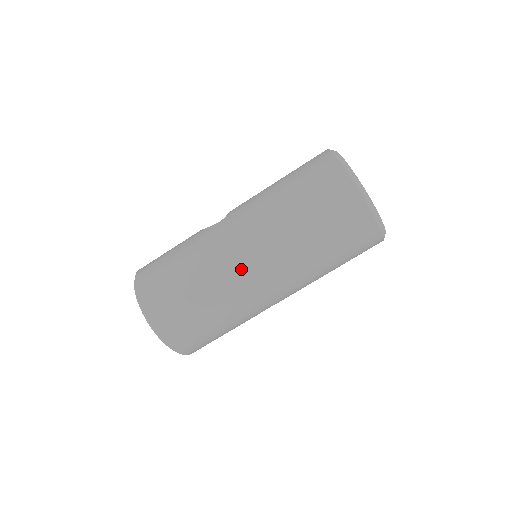
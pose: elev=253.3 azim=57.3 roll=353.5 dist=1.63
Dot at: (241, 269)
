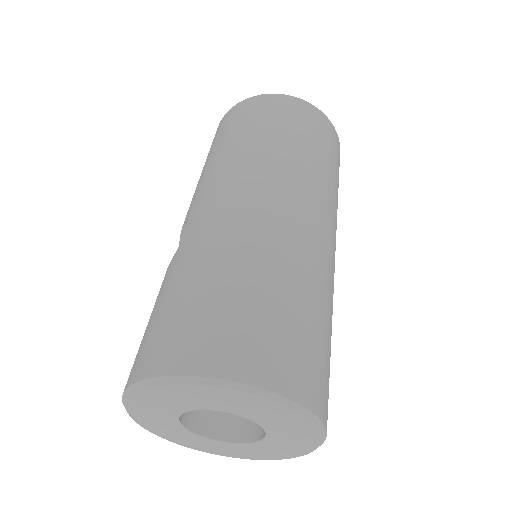
Dot at: (276, 214)
